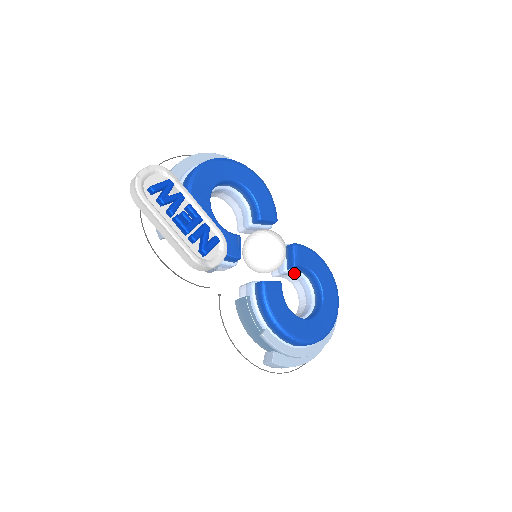
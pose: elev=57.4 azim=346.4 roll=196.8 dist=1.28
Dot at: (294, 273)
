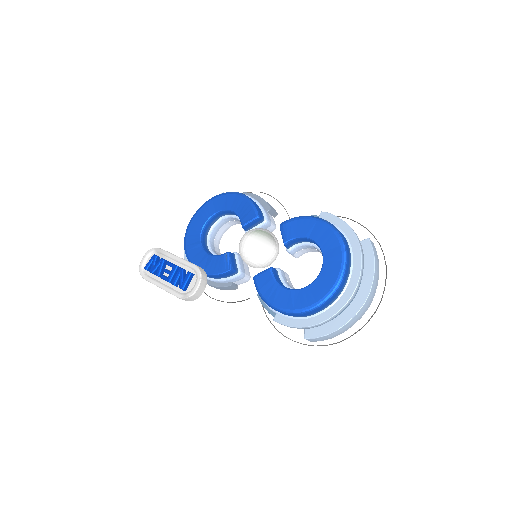
Dot at: (300, 247)
